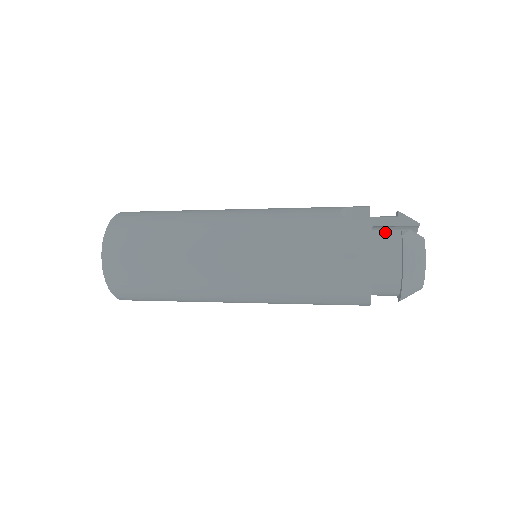
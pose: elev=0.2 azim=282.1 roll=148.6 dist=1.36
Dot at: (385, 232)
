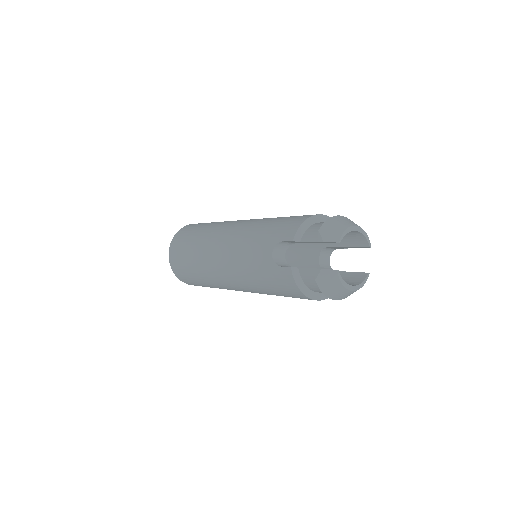
Dot at: (307, 270)
